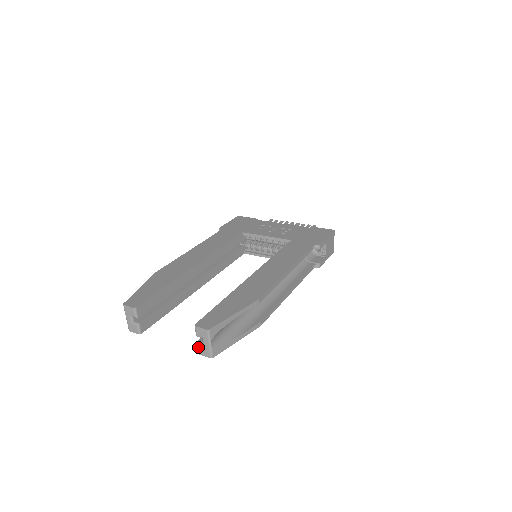
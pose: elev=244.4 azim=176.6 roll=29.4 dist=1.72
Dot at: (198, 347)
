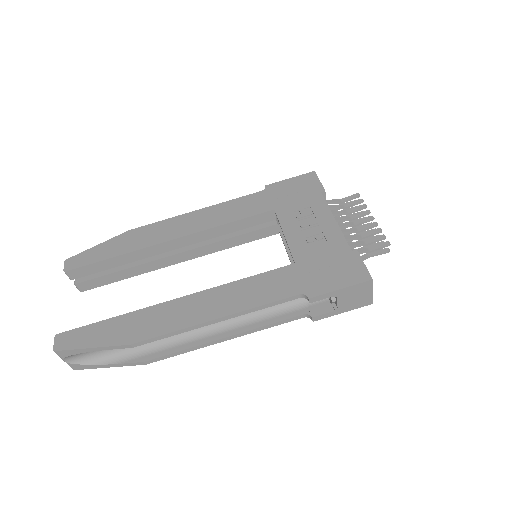
Dot at: occluded
